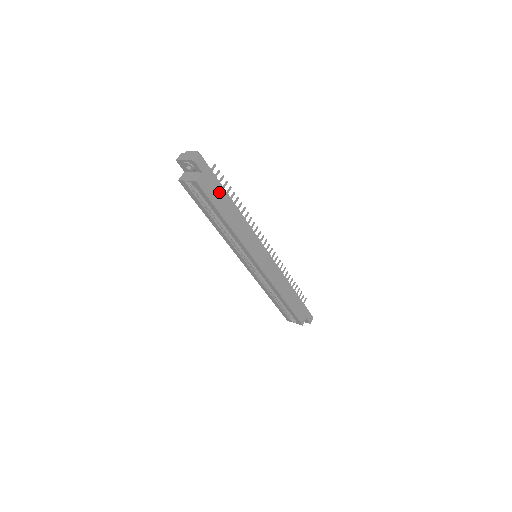
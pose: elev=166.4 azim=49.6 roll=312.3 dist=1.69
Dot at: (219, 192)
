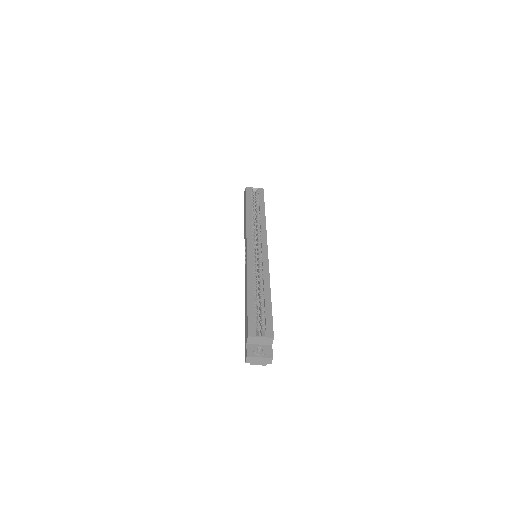
Dot at: occluded
